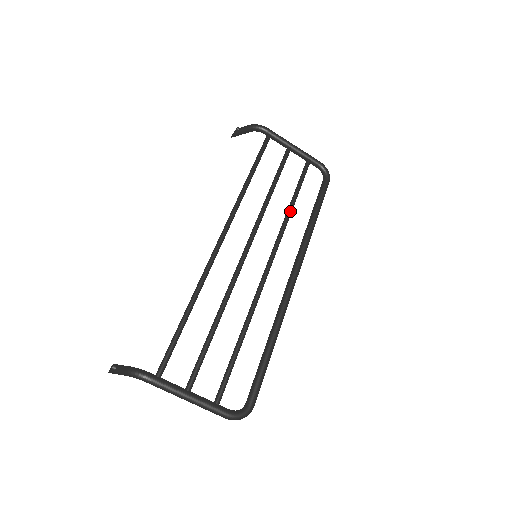
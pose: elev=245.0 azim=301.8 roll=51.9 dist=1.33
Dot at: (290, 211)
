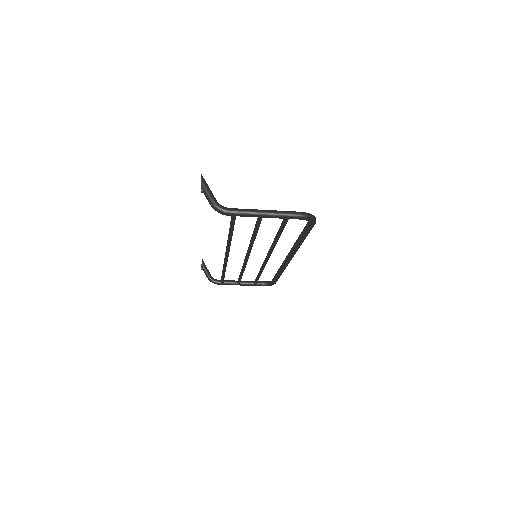
Dot at: (275, 243)
